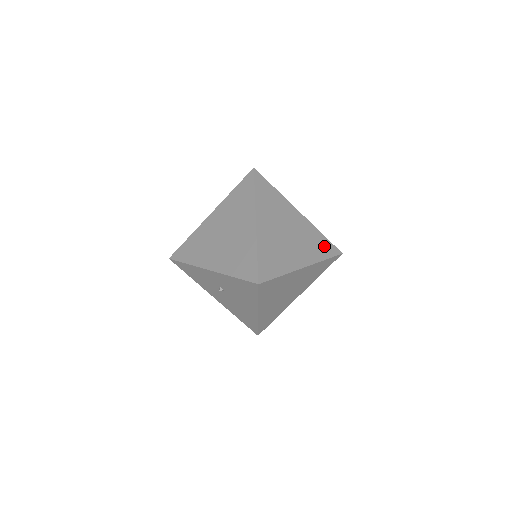
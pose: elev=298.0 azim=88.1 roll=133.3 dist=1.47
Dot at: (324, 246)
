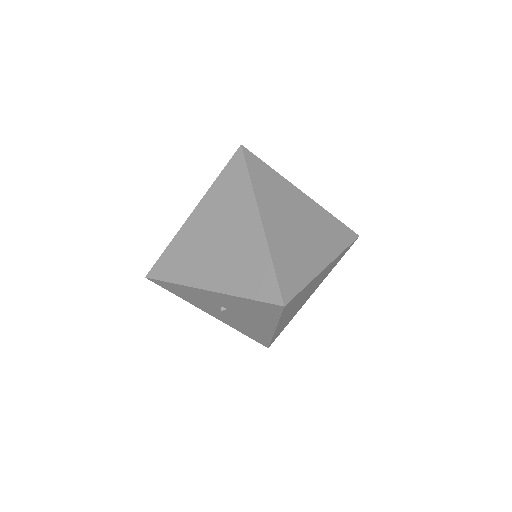
Dot at: (339, 232)
